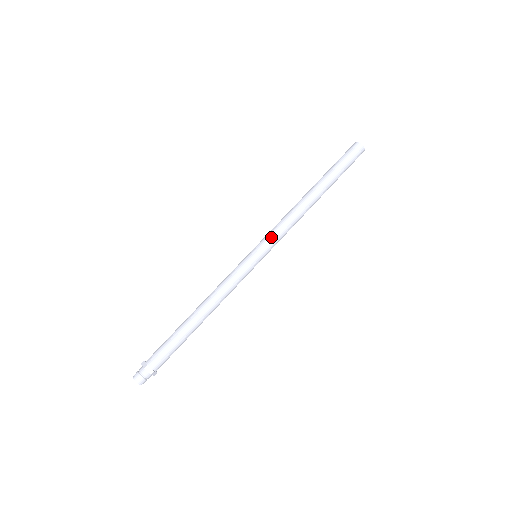
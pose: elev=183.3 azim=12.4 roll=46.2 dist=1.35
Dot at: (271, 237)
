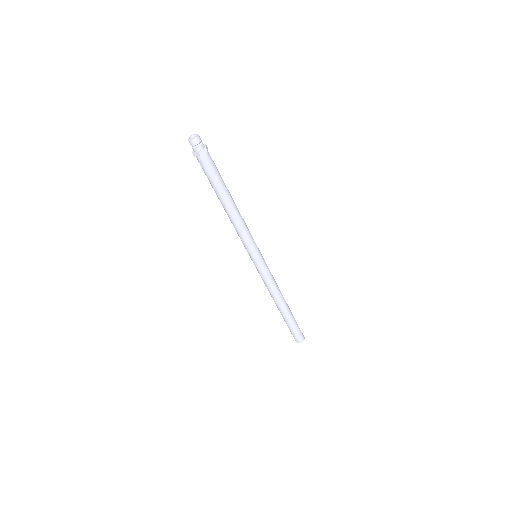
Dot at: occluded
